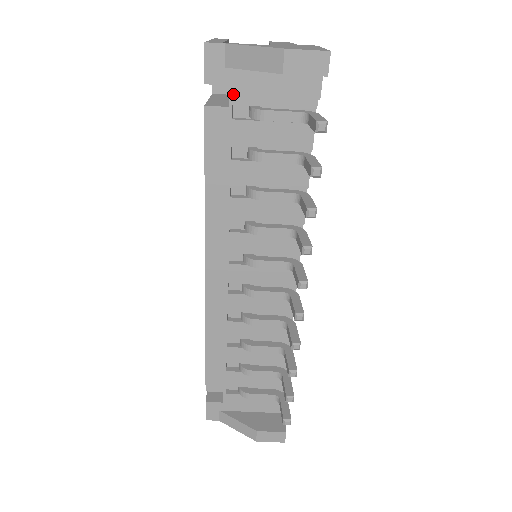
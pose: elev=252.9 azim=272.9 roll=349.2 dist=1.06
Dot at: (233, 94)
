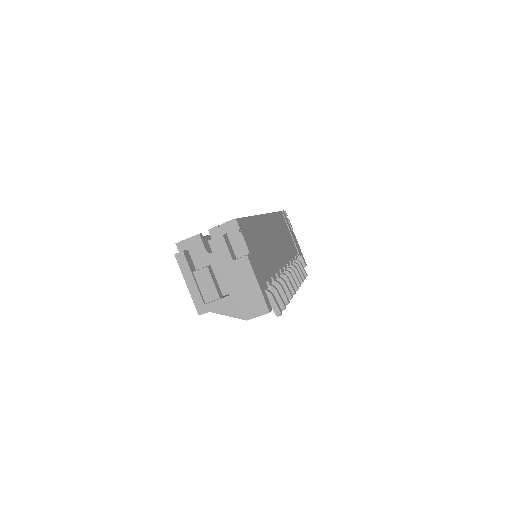
Dot at: occluded
